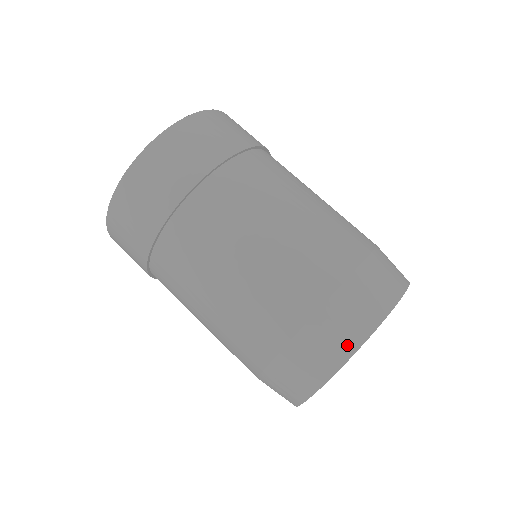
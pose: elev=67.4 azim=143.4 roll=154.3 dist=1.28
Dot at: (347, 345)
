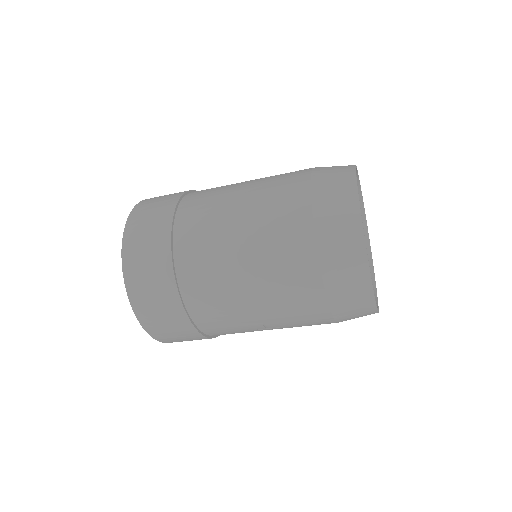
Dot at: (348, 193)
